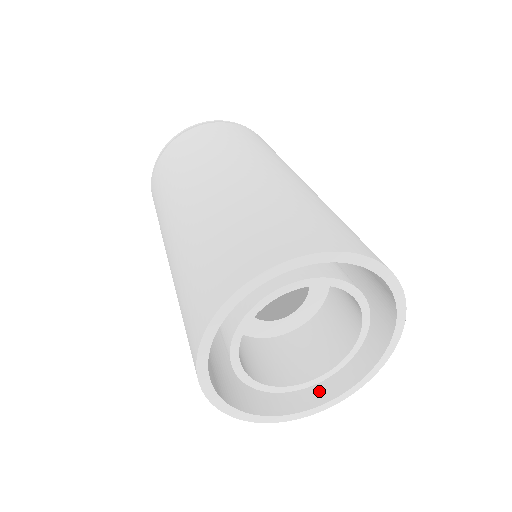
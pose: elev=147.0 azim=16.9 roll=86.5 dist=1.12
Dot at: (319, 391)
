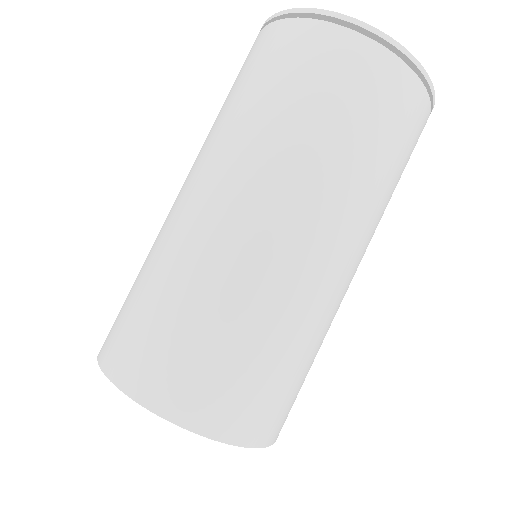
Dot at: occluded
